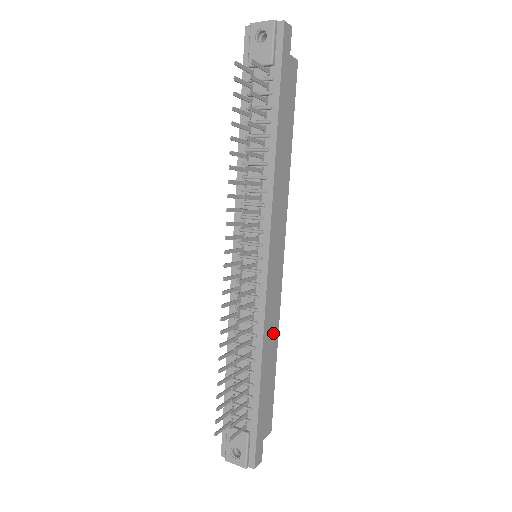
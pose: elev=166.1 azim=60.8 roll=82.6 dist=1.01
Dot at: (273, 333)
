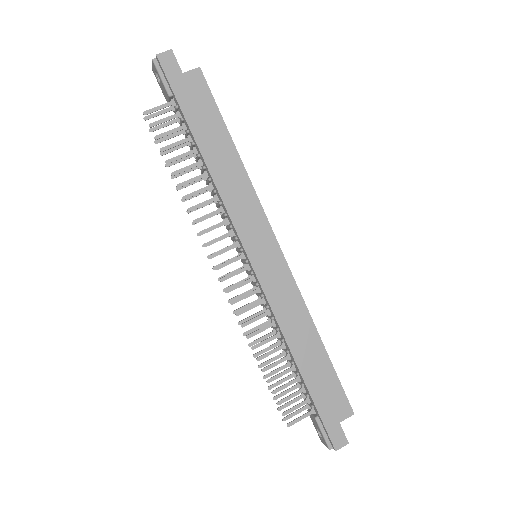
Dot at: (300, 322)
